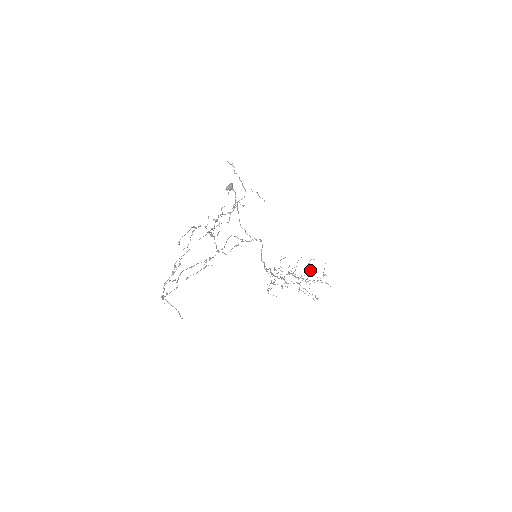
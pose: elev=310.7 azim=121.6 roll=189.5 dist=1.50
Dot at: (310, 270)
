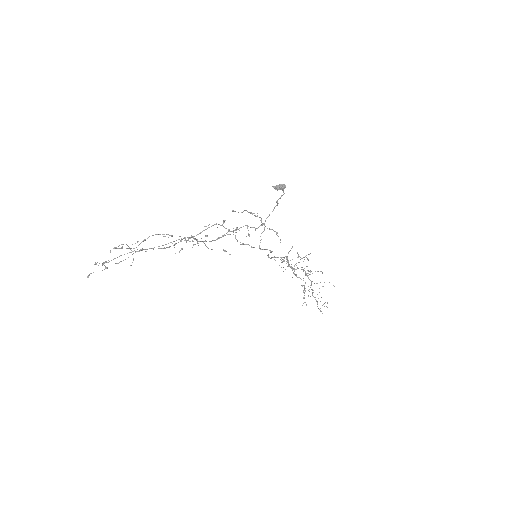
Dot at: occluded
